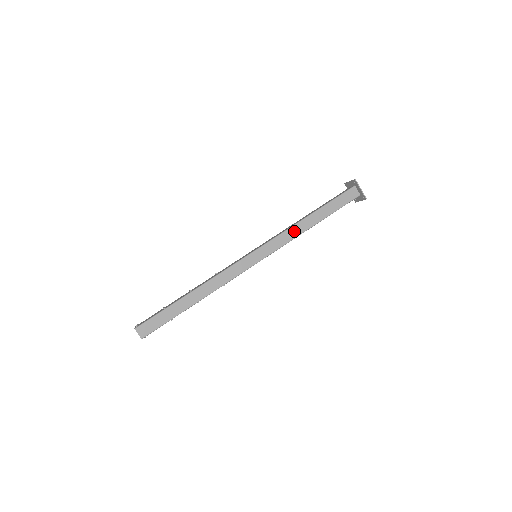
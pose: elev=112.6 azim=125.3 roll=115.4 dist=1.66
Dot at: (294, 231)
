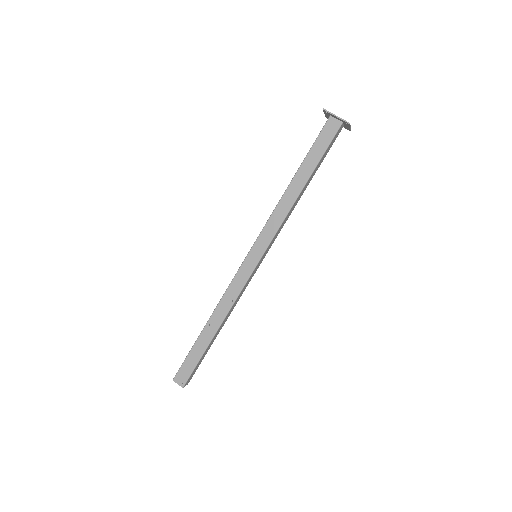
Dot at: (289, 213)
